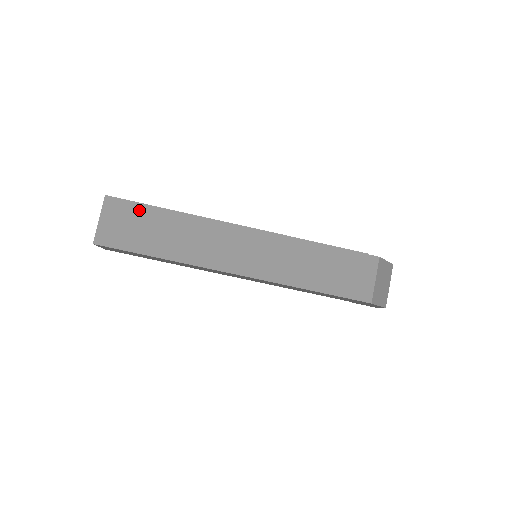
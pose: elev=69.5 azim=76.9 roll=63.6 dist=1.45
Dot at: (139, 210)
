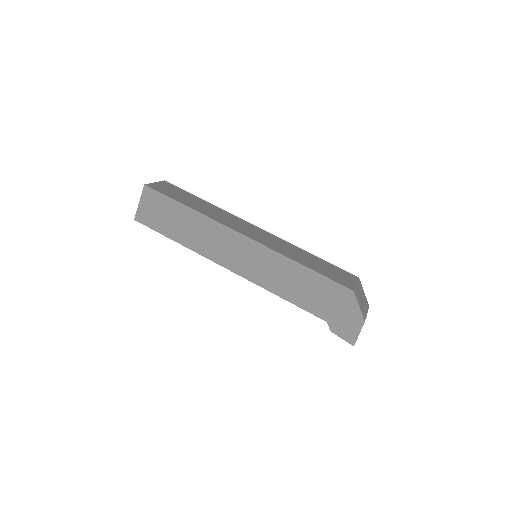
Dot at: (185, 192)
